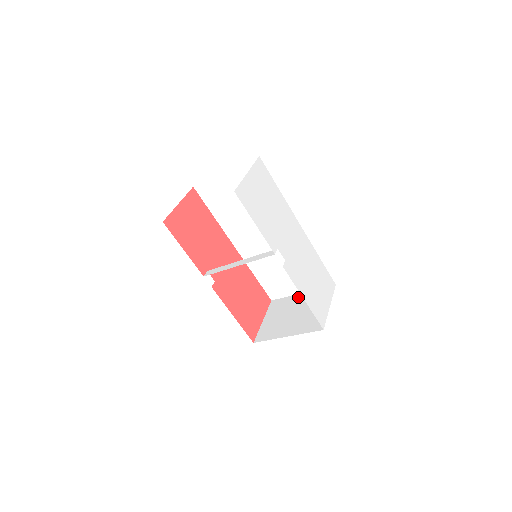
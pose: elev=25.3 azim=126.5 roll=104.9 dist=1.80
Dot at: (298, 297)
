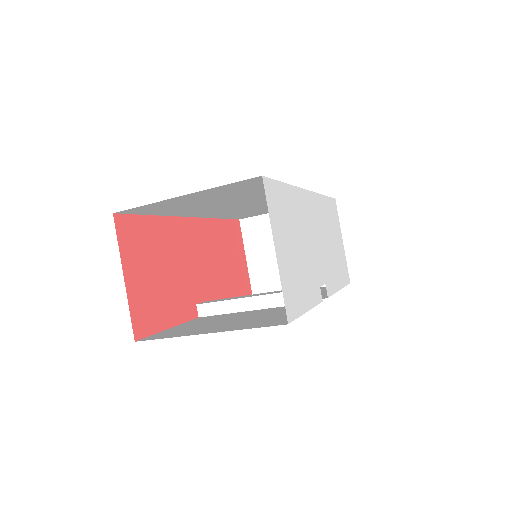
Dot at: occluded
